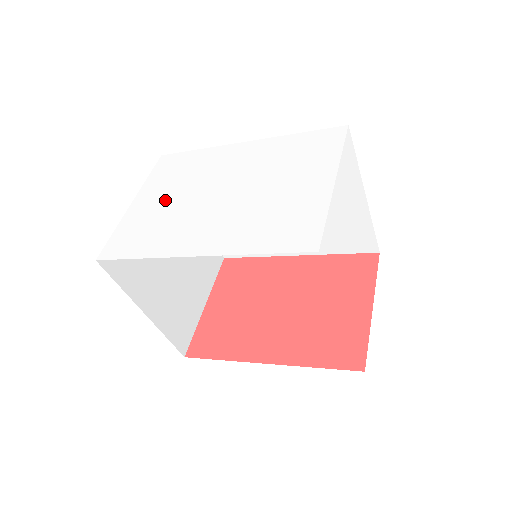
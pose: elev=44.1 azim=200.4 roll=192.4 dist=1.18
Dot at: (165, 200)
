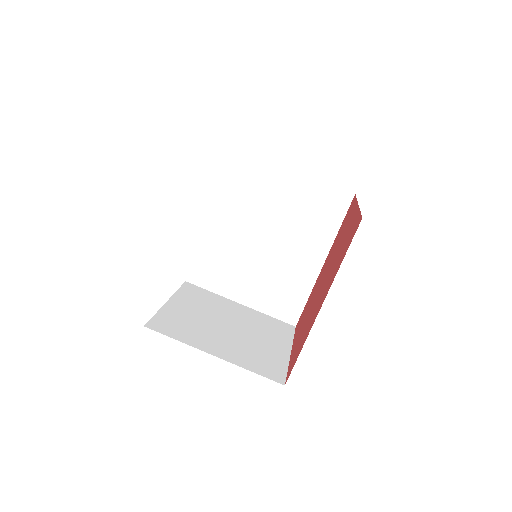
Dot at: occluded
